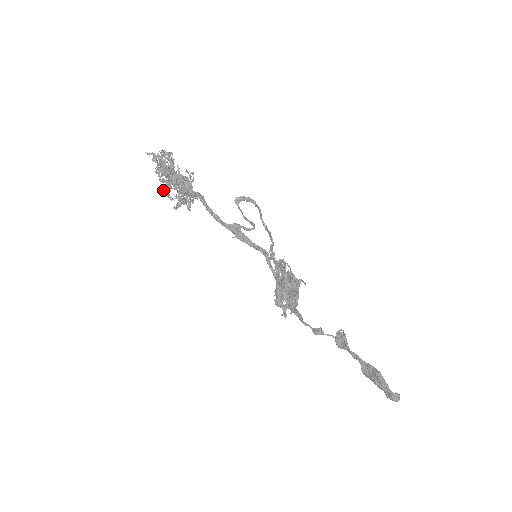
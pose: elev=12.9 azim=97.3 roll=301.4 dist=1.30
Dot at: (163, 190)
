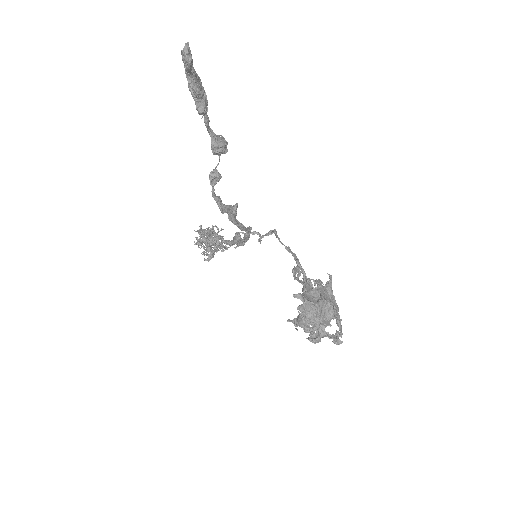
Dot at: occluded
